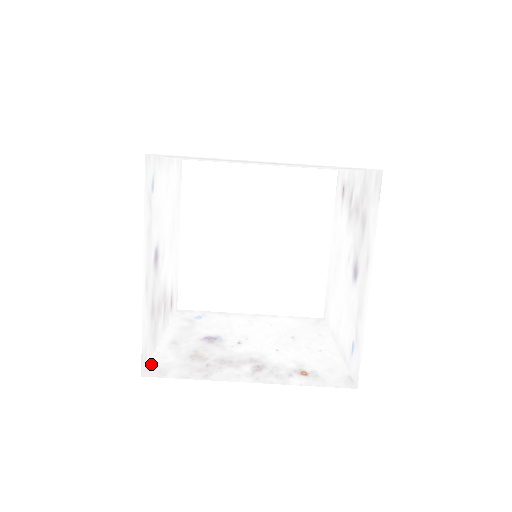
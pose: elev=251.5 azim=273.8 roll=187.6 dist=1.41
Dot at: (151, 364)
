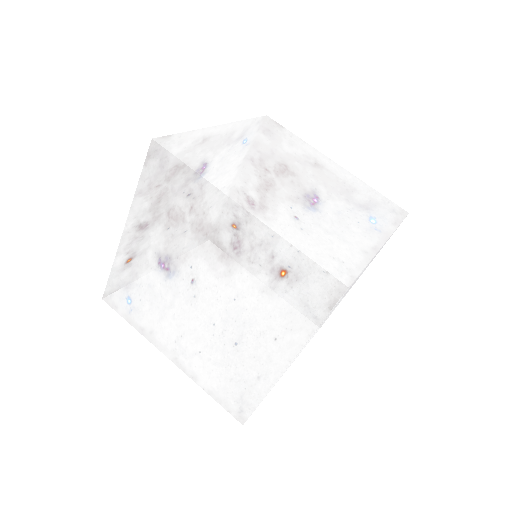
Dot at: (147, 167)
